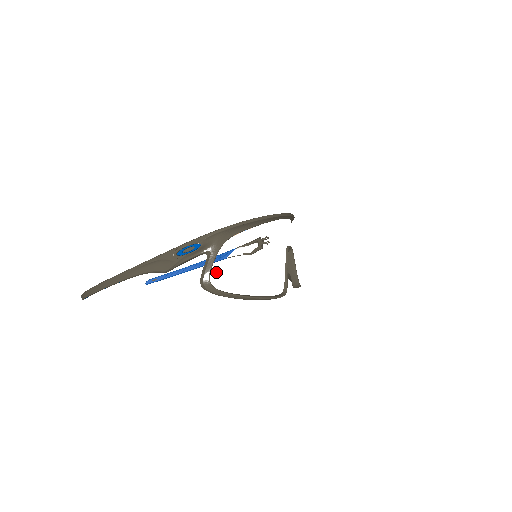
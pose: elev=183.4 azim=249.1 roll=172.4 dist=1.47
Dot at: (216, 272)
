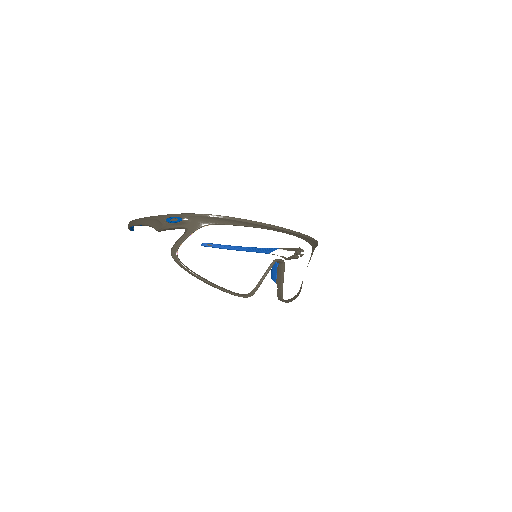
Dot at: (186, 247)
